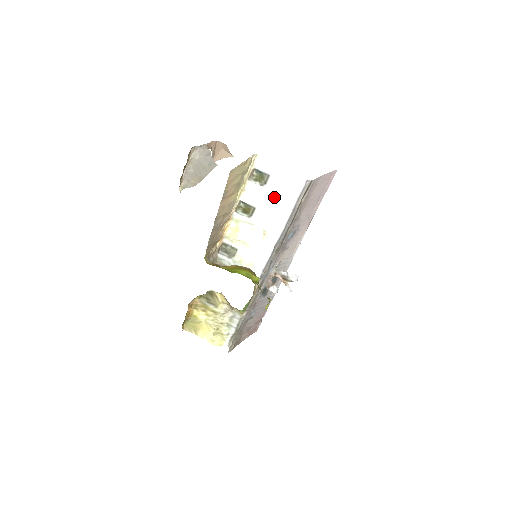
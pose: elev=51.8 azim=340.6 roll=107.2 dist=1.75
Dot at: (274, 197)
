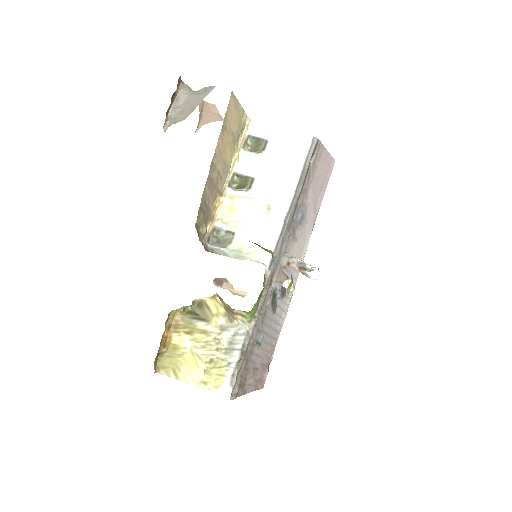
Dot at: (276, 163)
